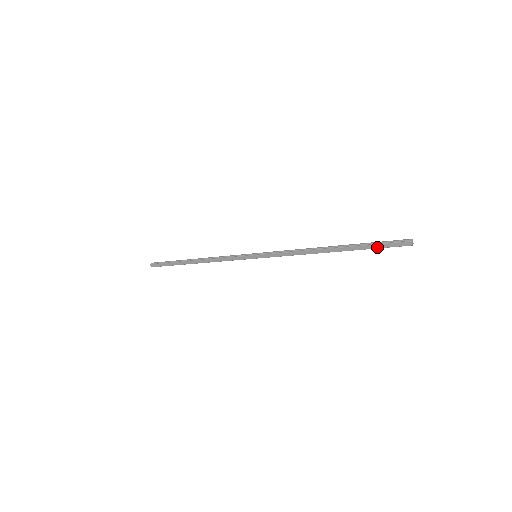
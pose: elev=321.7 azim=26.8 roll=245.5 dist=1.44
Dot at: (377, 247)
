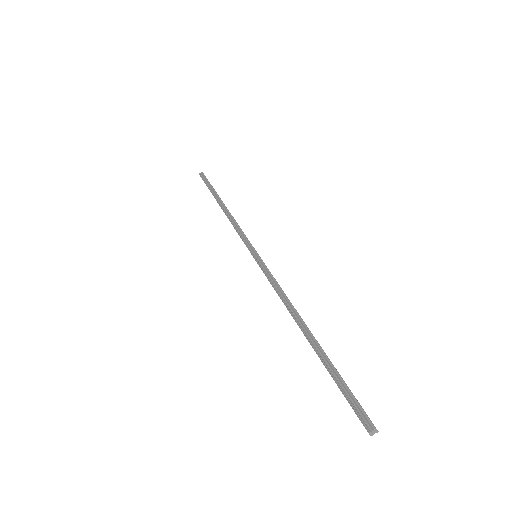
Dot at: (339, 388)
